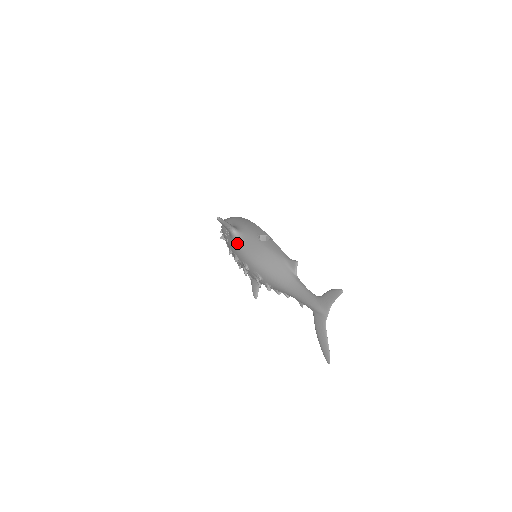
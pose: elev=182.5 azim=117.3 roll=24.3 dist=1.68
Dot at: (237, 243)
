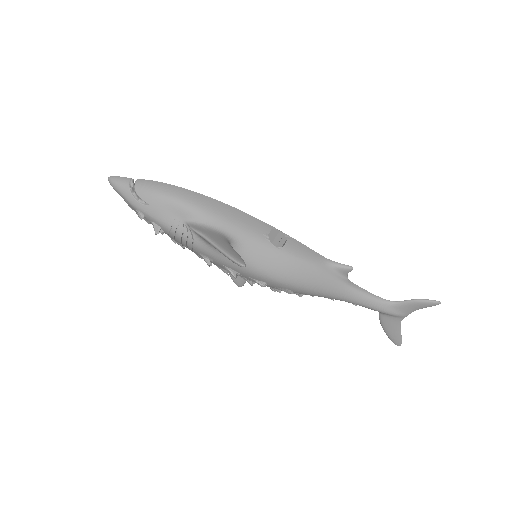
Dot at: occluded
